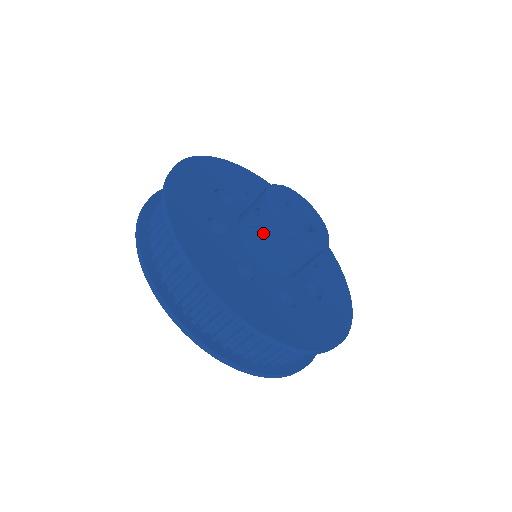
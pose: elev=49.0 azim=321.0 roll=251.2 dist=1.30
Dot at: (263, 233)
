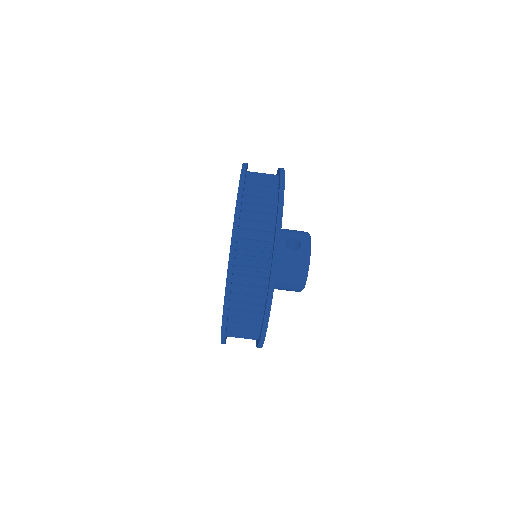
Dot at: (293, 258)
